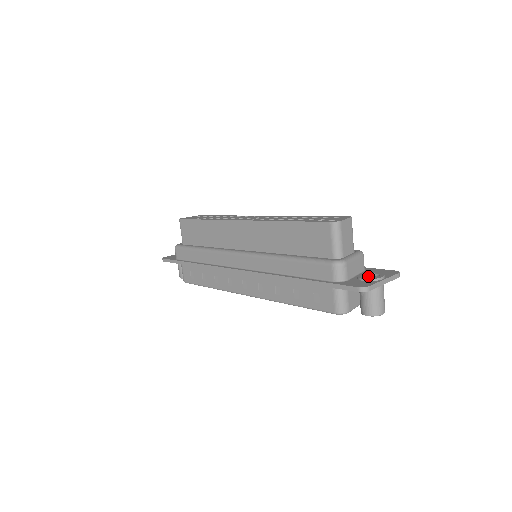
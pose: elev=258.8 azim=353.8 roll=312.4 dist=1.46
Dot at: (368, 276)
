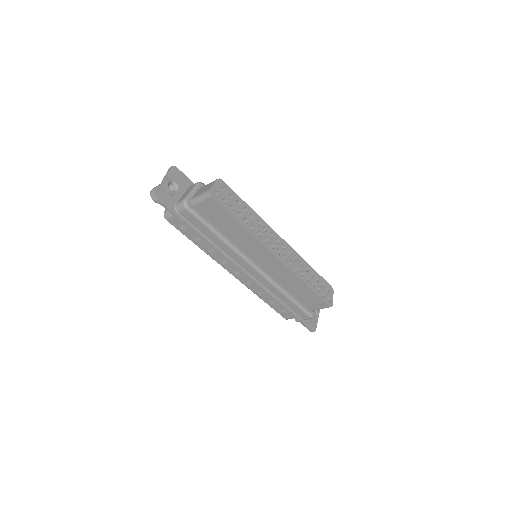
Dot at: occluded
